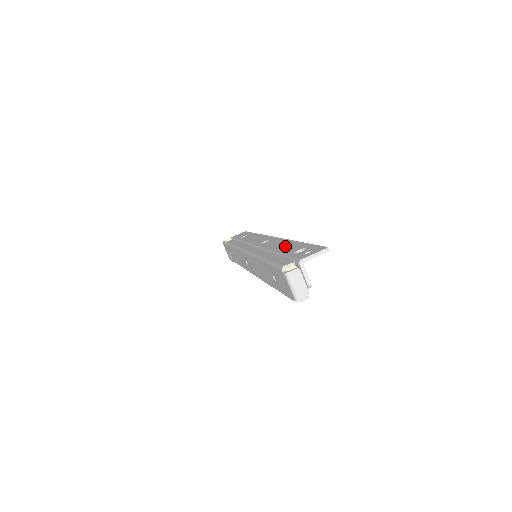
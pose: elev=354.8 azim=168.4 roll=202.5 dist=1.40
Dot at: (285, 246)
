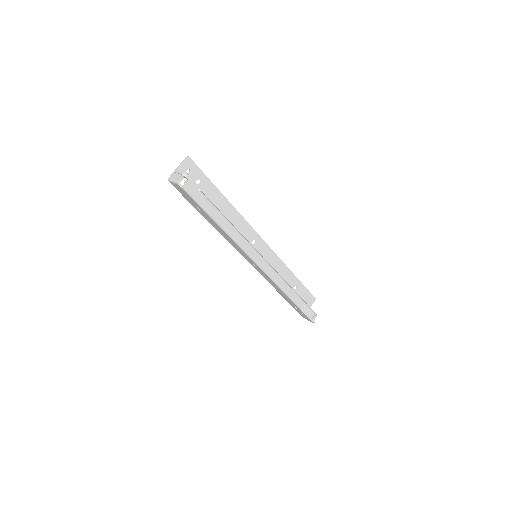
Dot at: (219, 205)
